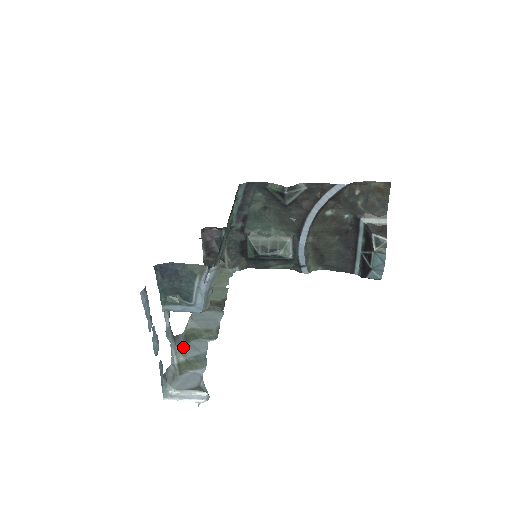
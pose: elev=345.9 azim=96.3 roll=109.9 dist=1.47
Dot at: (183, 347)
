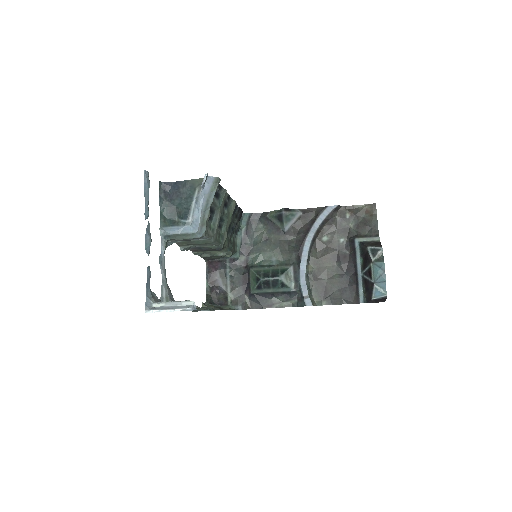
Dot at: occluded
